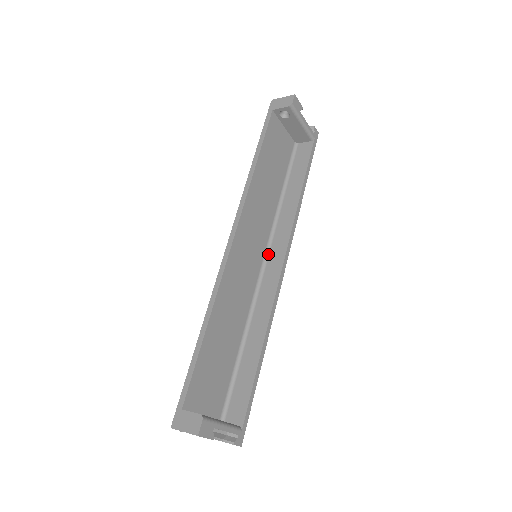
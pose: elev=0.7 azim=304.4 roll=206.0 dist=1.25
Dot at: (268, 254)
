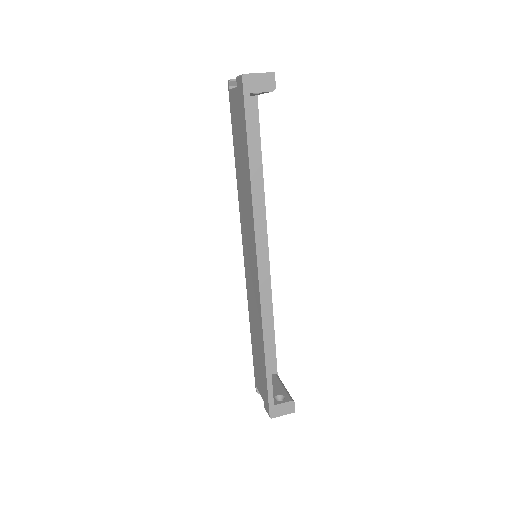
Dot at: occluded
